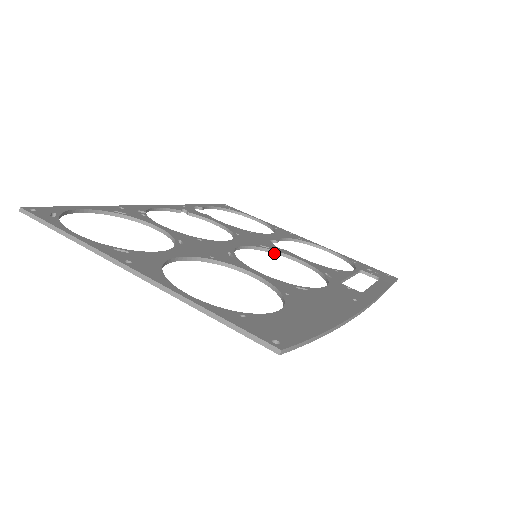
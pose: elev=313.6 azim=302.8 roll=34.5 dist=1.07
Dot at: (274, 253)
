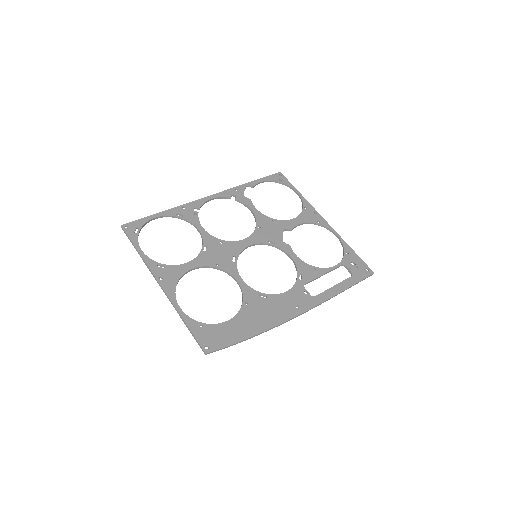
Dot at: (277, 248)
